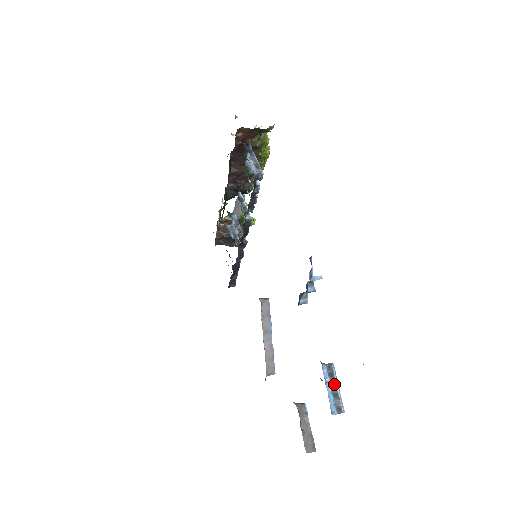
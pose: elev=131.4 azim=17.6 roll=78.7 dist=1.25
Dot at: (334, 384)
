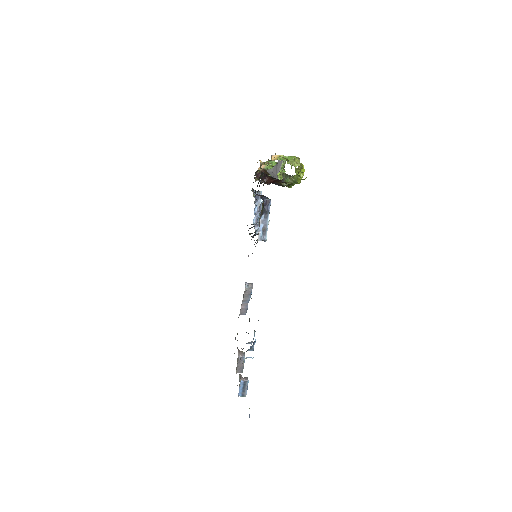
Dot at: (245, 388)
